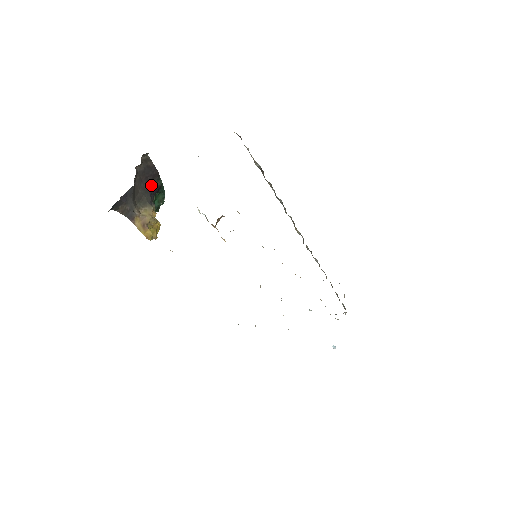
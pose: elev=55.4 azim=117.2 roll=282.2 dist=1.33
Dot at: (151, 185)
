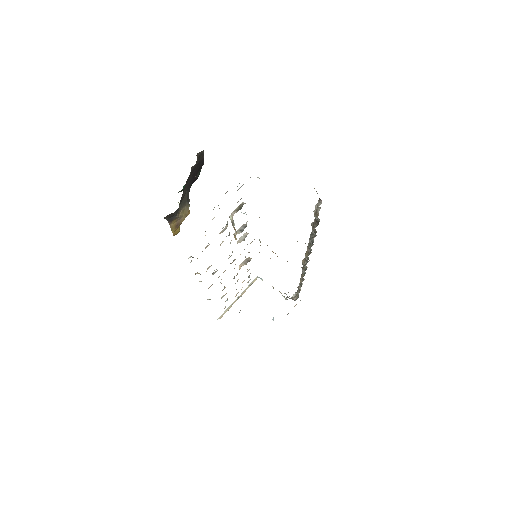
Dot at: (193, 179)
